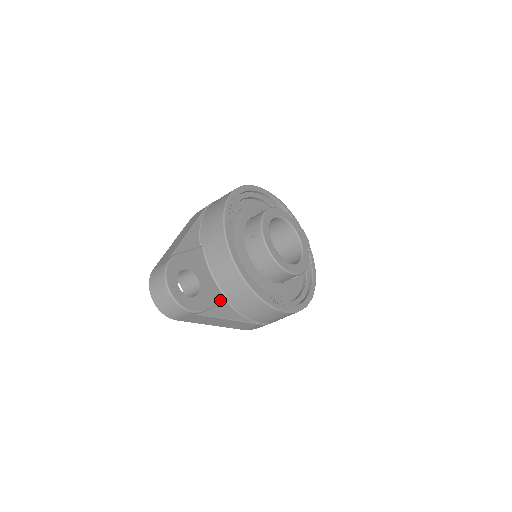
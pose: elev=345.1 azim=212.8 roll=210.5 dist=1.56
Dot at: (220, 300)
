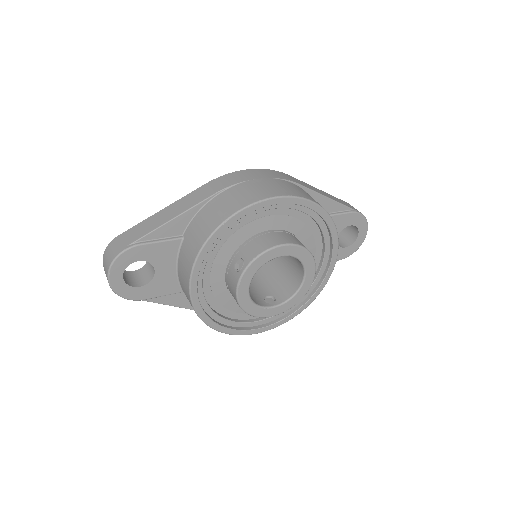
Dot at: (173, 292)
